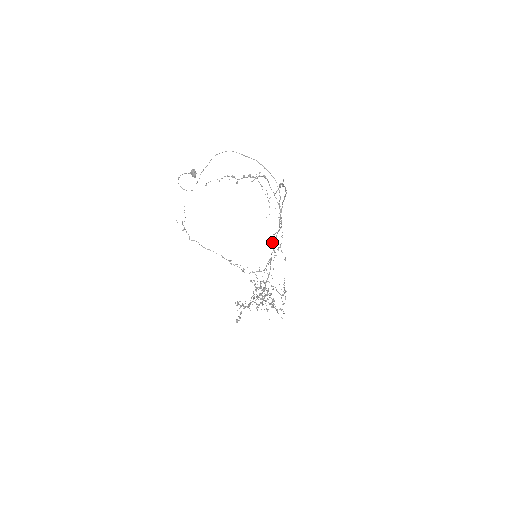
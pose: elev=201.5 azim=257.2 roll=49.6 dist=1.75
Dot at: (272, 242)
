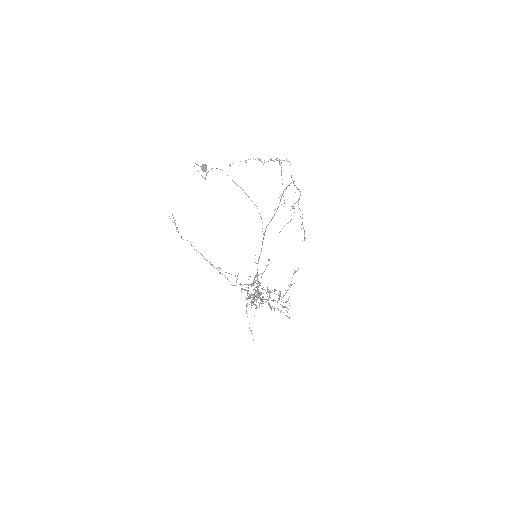
Dot at: (255, 262)
